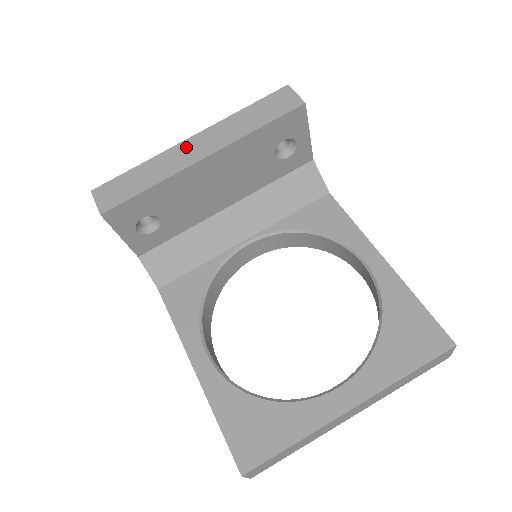
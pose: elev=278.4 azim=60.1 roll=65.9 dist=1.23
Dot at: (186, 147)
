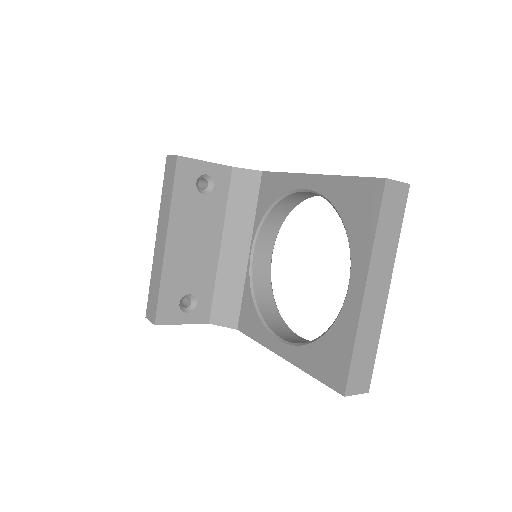
Dot at: (157, 246)
